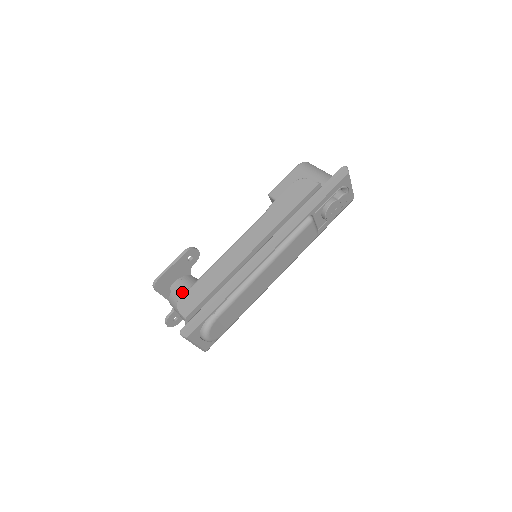
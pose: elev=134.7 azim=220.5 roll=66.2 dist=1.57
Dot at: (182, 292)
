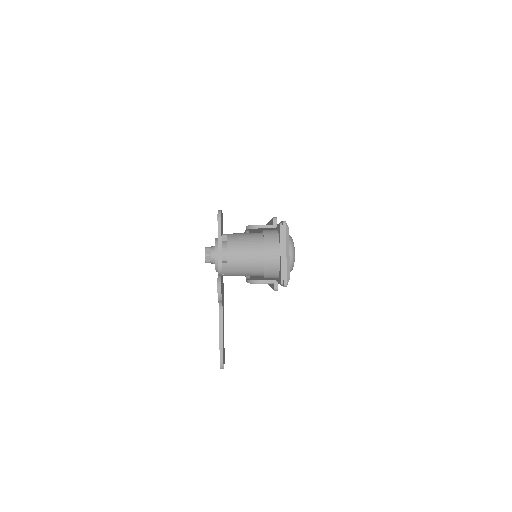
Dot at: (240, 233)
